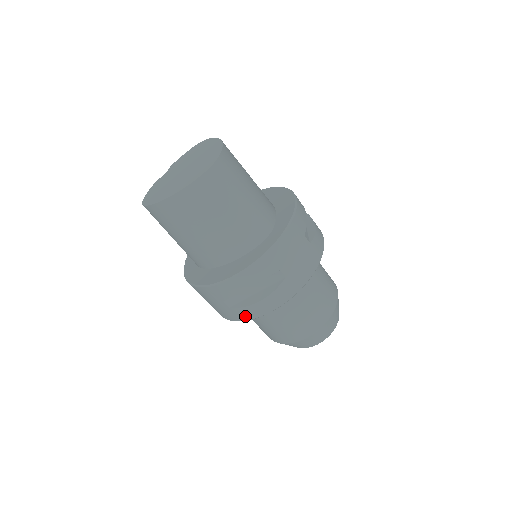
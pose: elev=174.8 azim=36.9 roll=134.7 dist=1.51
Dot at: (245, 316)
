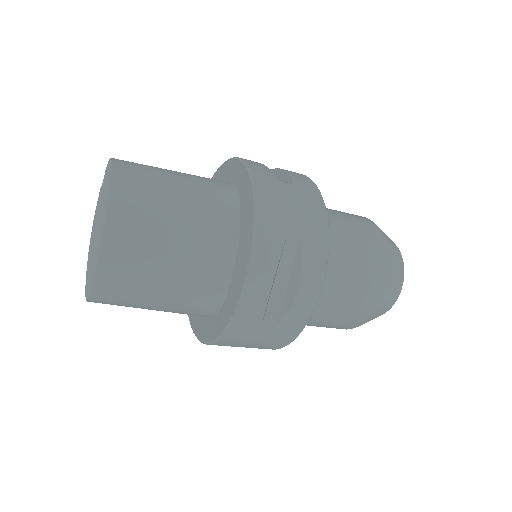
Dot at: occluded
